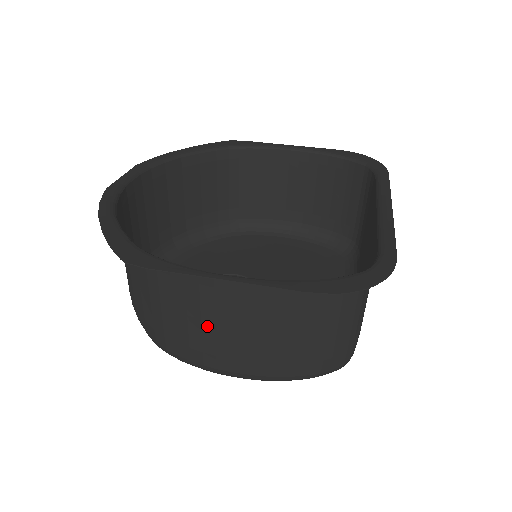
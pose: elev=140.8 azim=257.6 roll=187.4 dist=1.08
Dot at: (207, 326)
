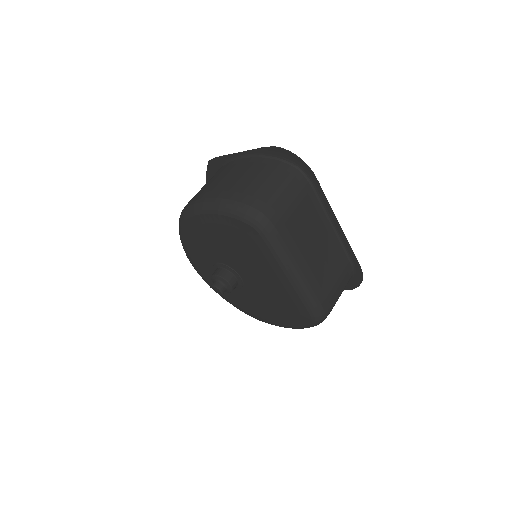
Dot at: (215, 181)
